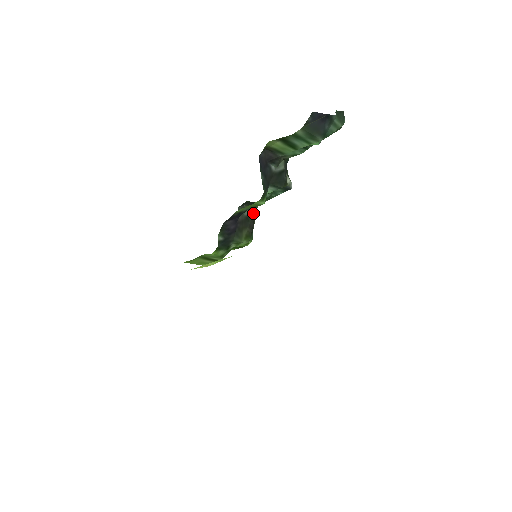
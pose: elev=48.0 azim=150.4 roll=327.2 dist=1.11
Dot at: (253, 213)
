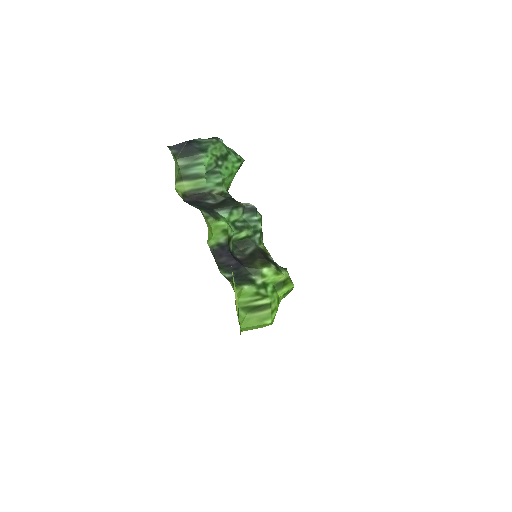
Dot at: (255, 249)
